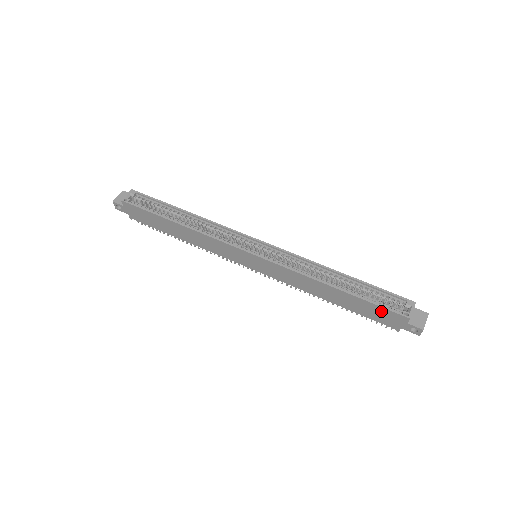
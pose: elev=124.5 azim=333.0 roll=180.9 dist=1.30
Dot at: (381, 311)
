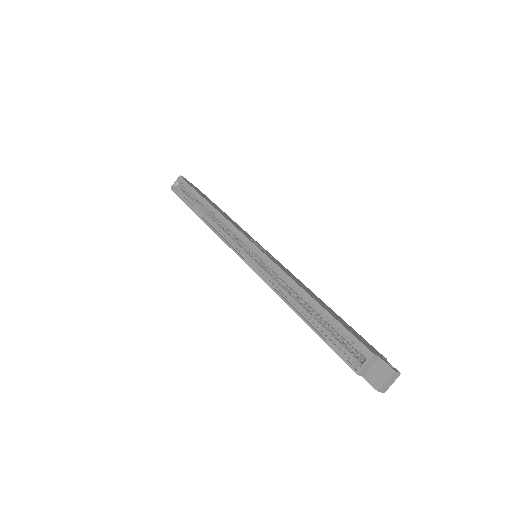
Dot at: occluded
